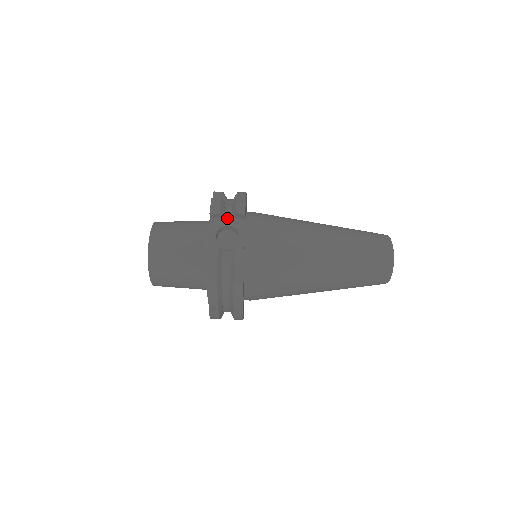
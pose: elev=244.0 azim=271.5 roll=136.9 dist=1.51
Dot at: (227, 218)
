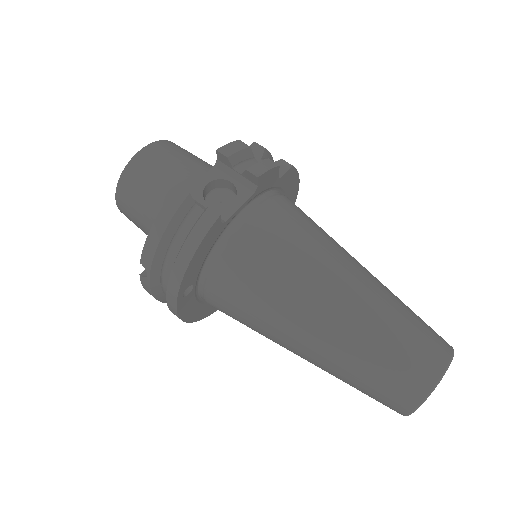
Dot at: (236, 172)
